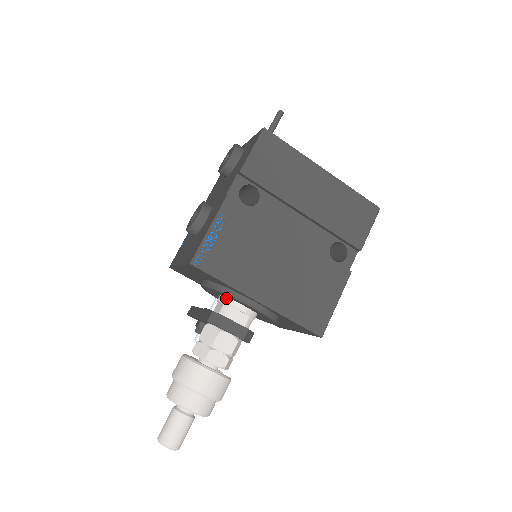
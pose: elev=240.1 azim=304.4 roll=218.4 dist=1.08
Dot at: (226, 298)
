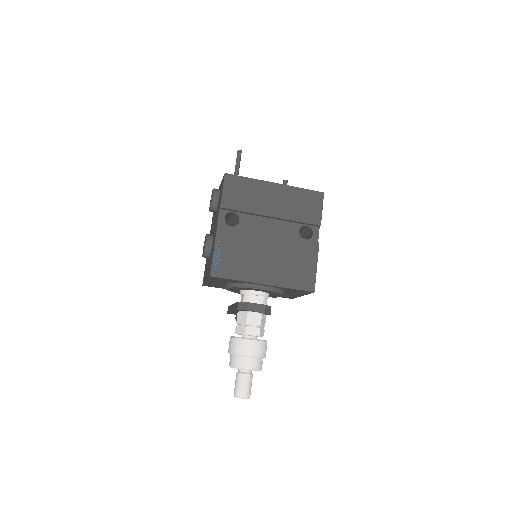
Dot at: (244, 290)
